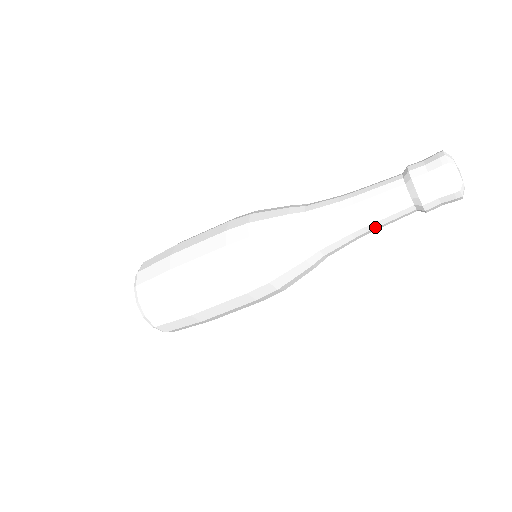
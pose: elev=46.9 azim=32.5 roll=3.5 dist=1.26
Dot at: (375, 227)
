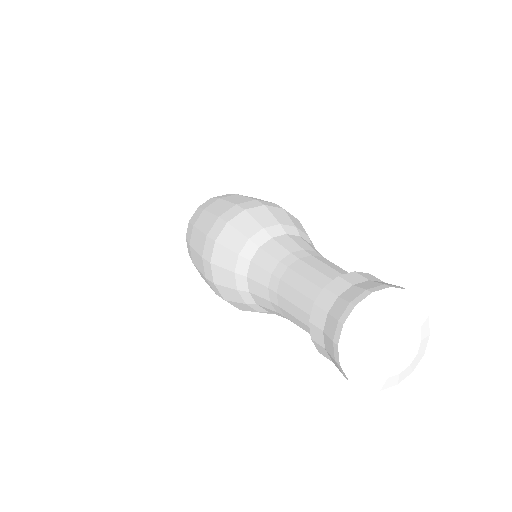
Dot at: occluded
